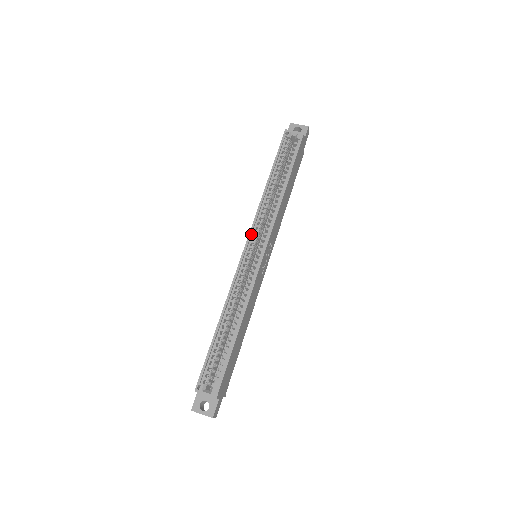
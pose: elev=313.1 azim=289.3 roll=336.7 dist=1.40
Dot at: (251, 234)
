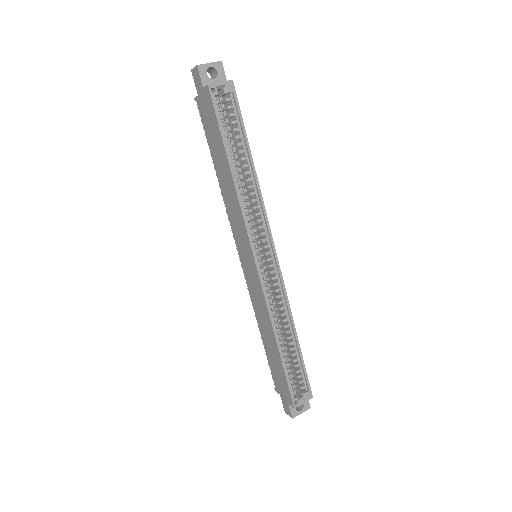
Dot at: (251, 244)
